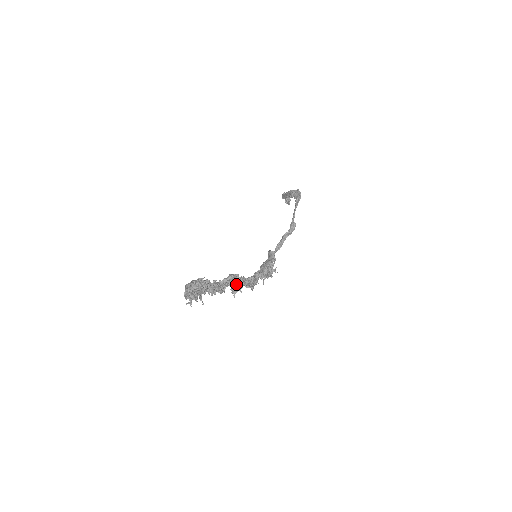
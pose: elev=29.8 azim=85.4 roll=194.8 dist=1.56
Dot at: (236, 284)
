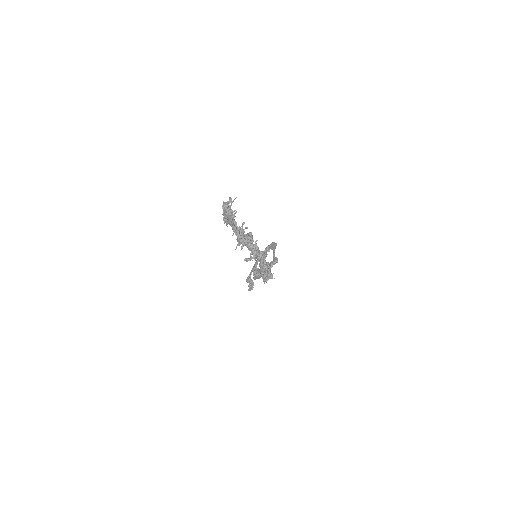
Dot at: (253, 245)
